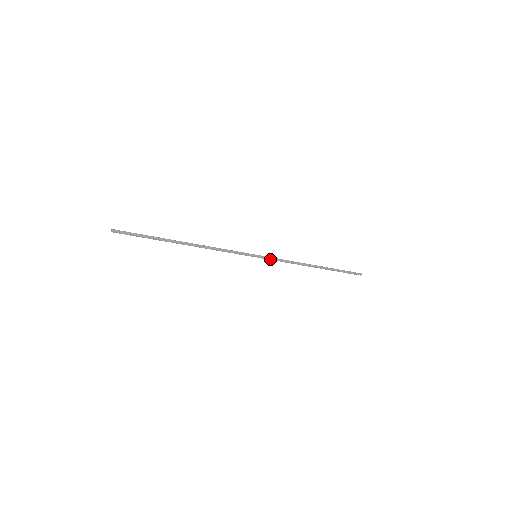
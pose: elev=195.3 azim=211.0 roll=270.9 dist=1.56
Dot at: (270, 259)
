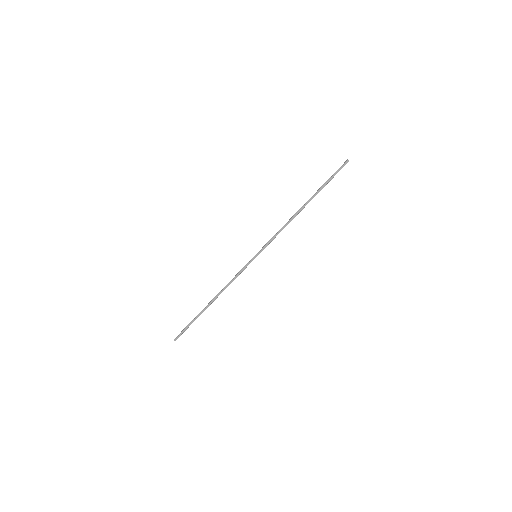
Dot at: (267, 245)
